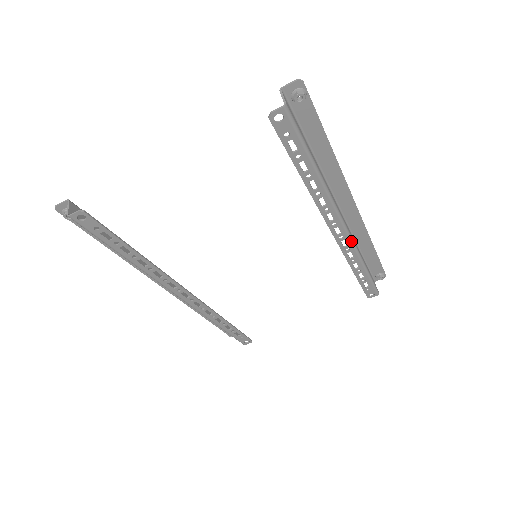
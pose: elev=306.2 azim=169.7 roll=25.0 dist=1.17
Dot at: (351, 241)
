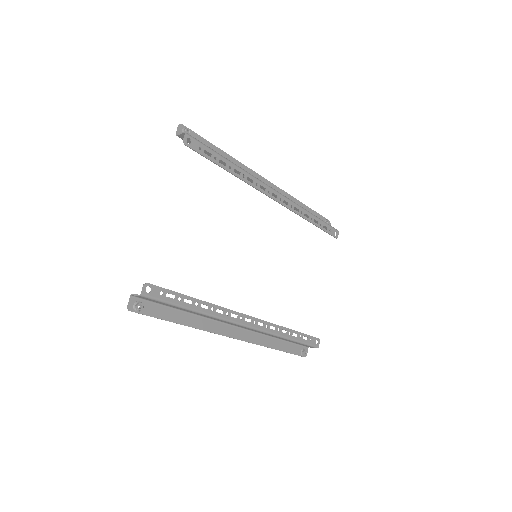
Dot at: (287, 199)
